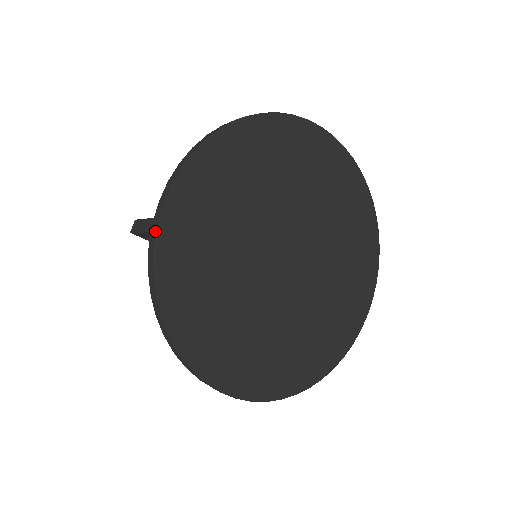
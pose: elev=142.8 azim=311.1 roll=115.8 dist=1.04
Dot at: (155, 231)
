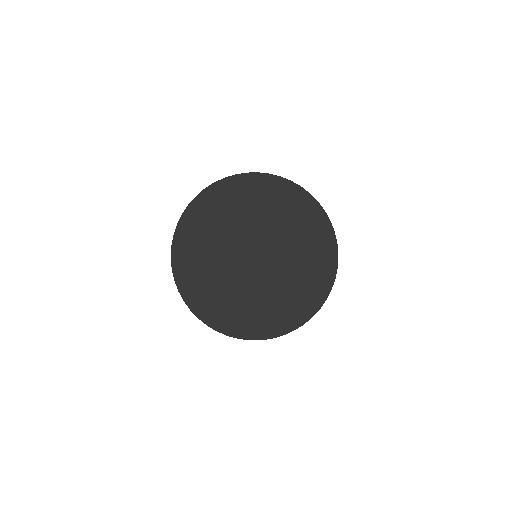
Dot at: (186, 208)
